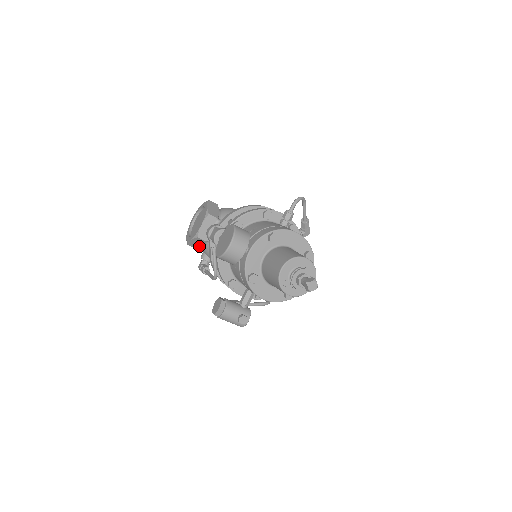
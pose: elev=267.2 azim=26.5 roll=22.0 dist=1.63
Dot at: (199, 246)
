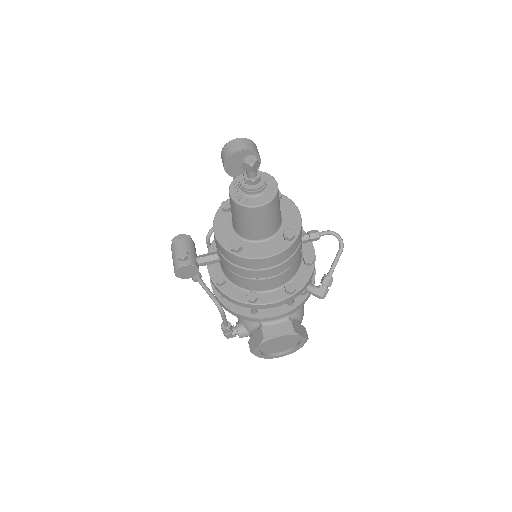
Dot at: occluded
